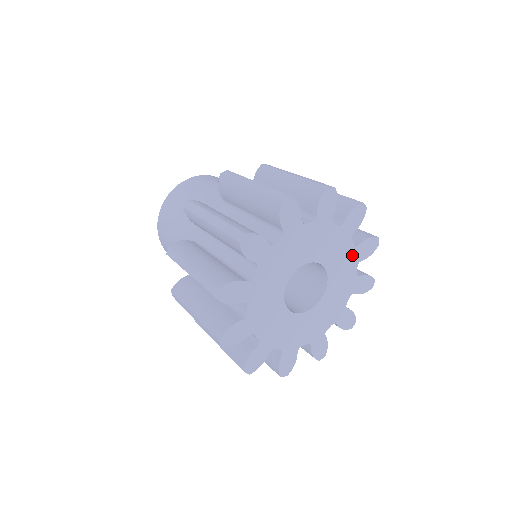
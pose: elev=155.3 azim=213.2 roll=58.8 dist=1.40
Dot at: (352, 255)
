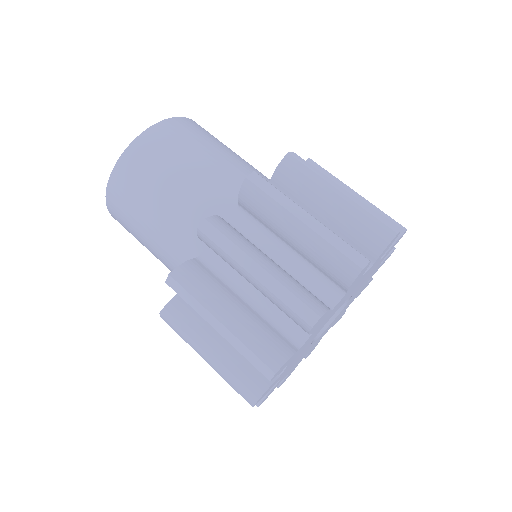
Dot at: (378, 264)
